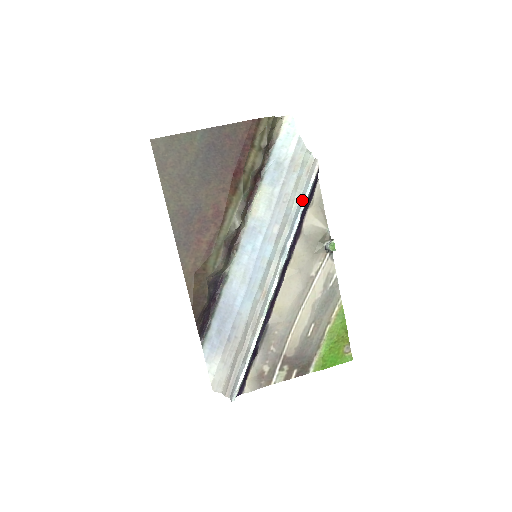
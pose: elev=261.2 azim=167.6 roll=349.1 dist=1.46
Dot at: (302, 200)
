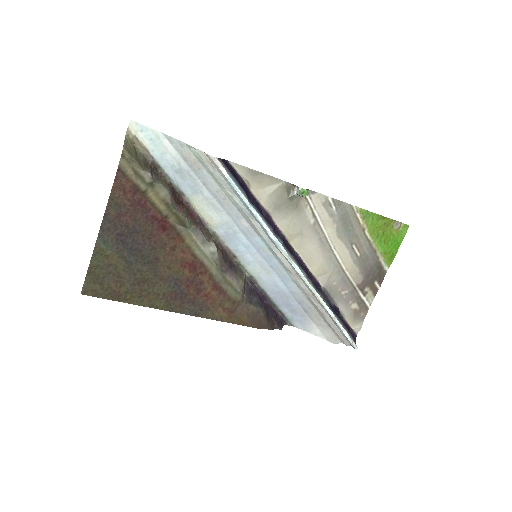
Dot at: (238, 196)
